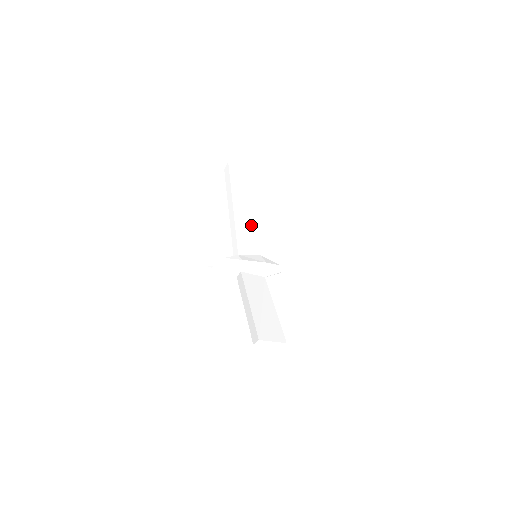
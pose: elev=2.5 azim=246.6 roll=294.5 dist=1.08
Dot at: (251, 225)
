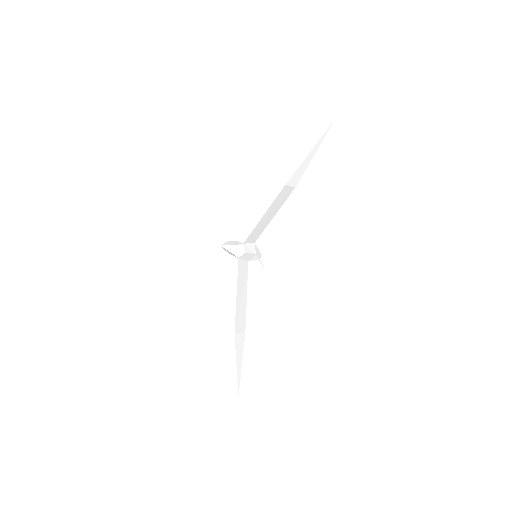
Dot at: (264, 225)
